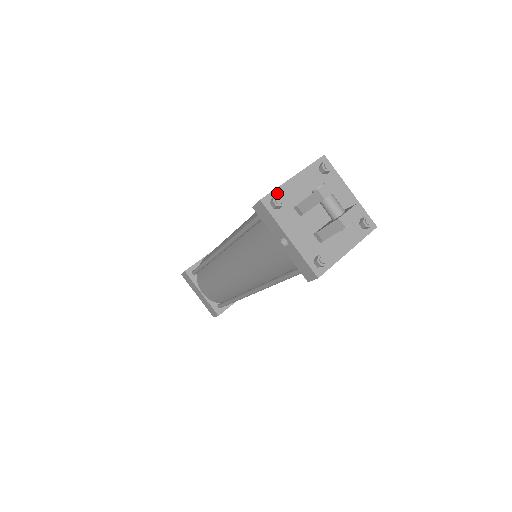
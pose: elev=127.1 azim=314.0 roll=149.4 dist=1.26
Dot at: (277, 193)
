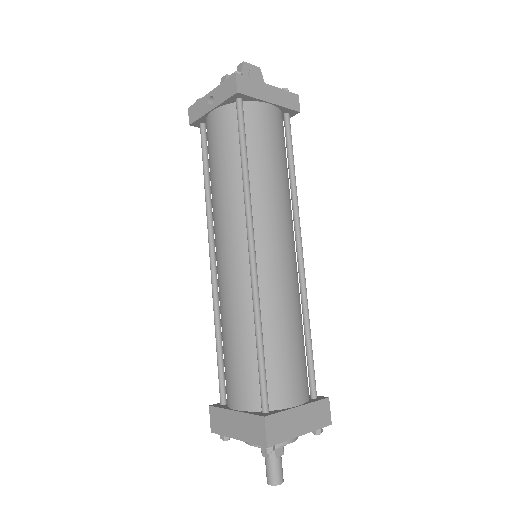
Dot at: occluded
